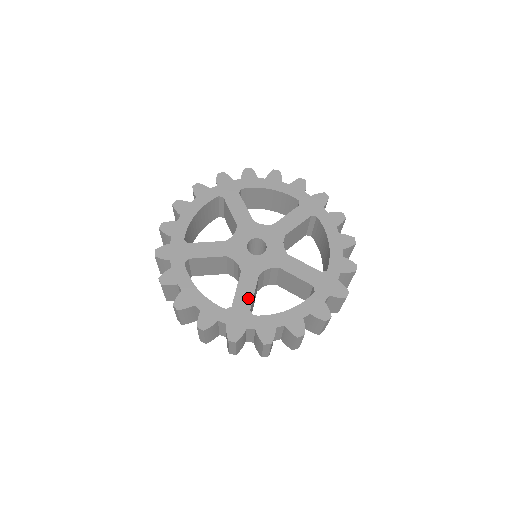
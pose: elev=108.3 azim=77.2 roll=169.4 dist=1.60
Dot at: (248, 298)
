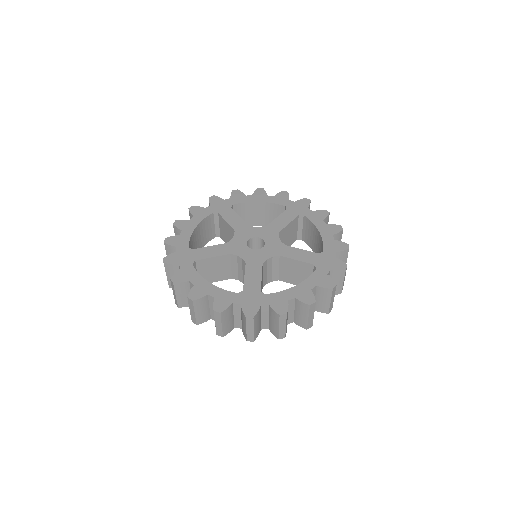
Dot at: (257, 282)
